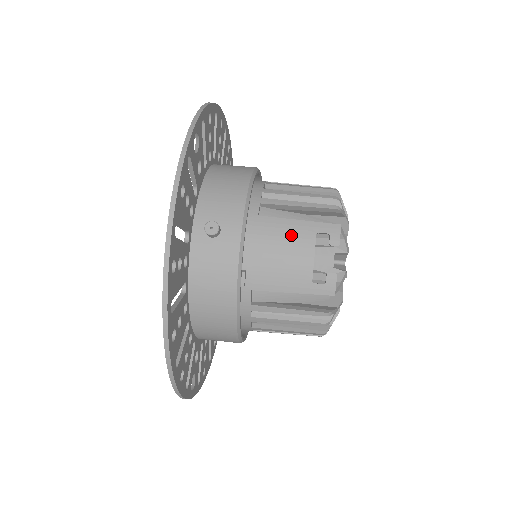
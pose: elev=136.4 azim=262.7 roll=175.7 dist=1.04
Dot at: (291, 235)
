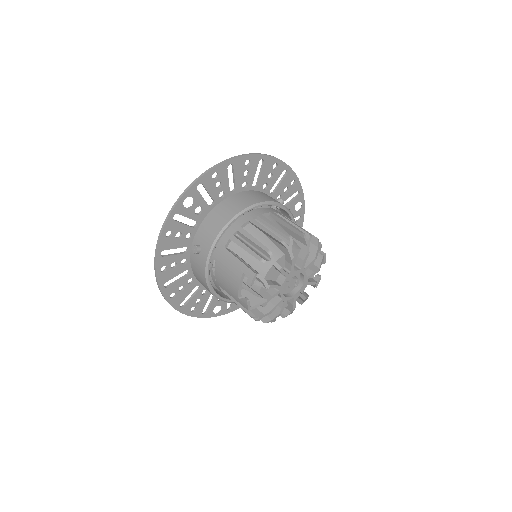
Dot at: (233, 267)
